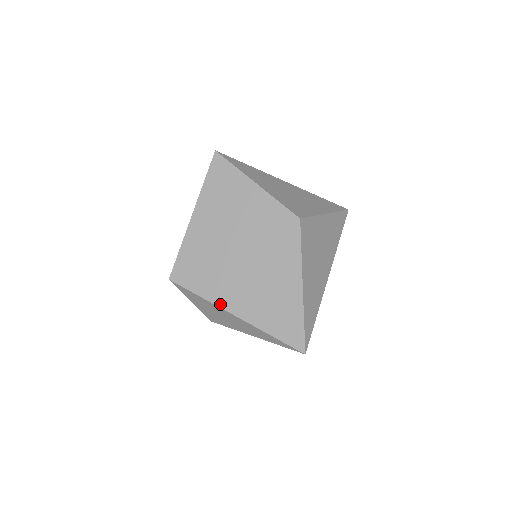
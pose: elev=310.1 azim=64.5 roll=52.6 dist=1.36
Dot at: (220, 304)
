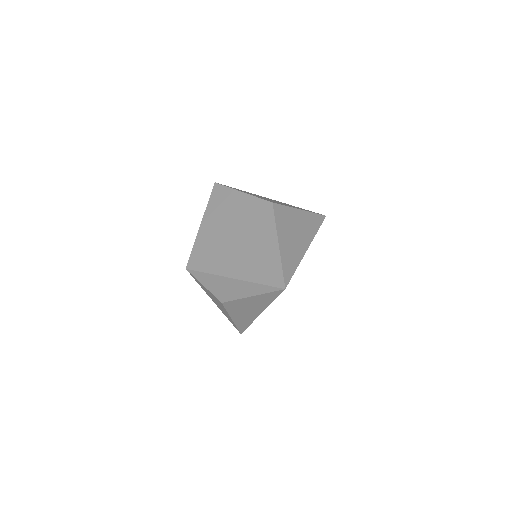
Dot at: (221, 274)
